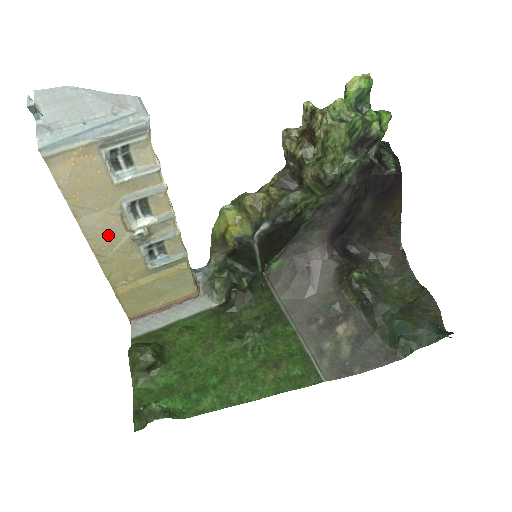
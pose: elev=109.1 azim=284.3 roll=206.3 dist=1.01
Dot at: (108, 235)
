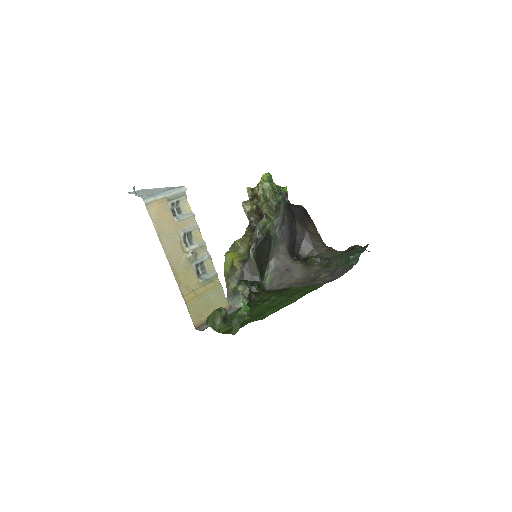
Dot at: (176, 254)
